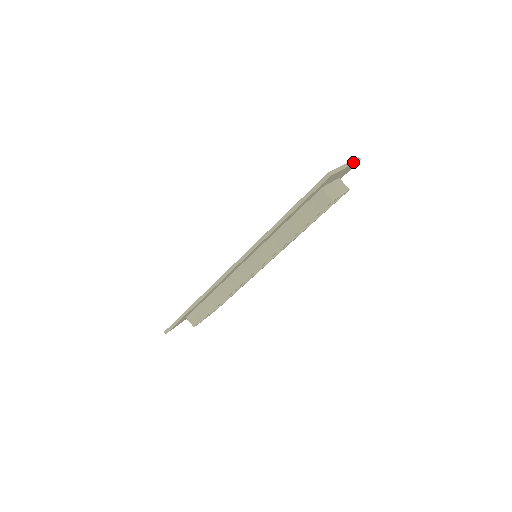
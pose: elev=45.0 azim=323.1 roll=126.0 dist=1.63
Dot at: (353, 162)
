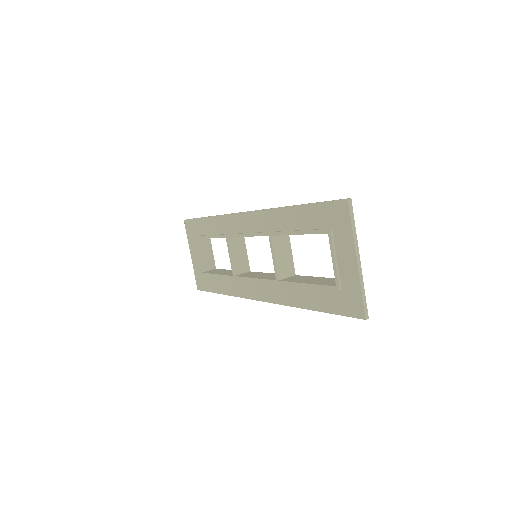
Dot at: (354, 231)
